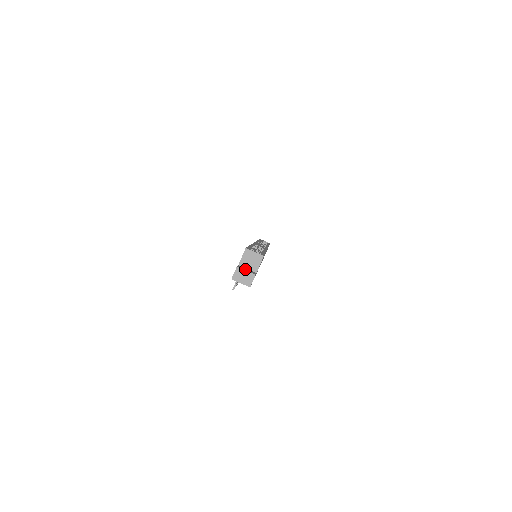
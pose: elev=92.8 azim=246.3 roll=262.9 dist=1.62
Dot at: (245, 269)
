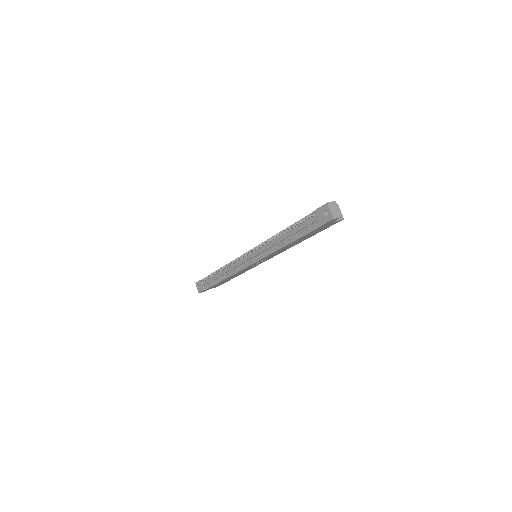
Dot at: occluded
